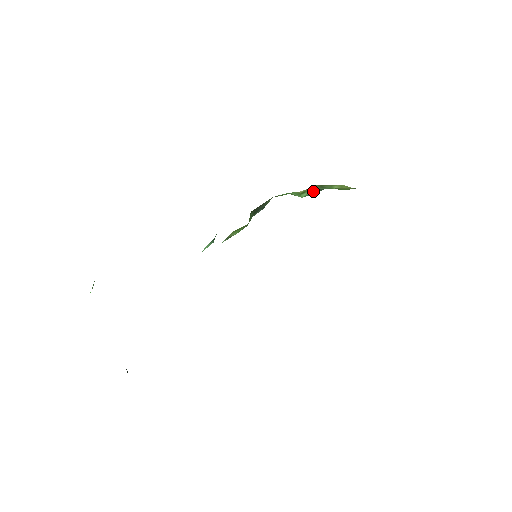
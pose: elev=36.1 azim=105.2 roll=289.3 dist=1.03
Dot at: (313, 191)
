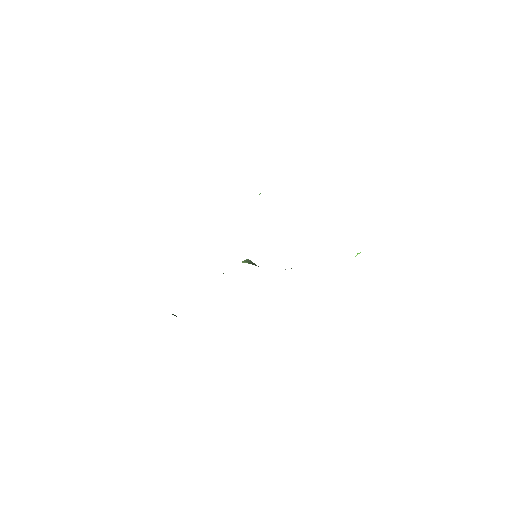
Dot at: occluded
